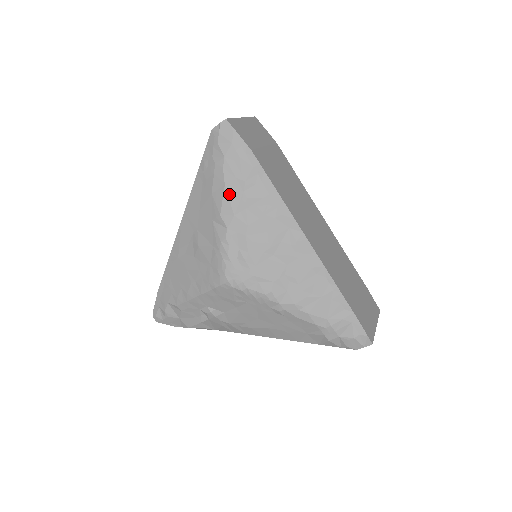
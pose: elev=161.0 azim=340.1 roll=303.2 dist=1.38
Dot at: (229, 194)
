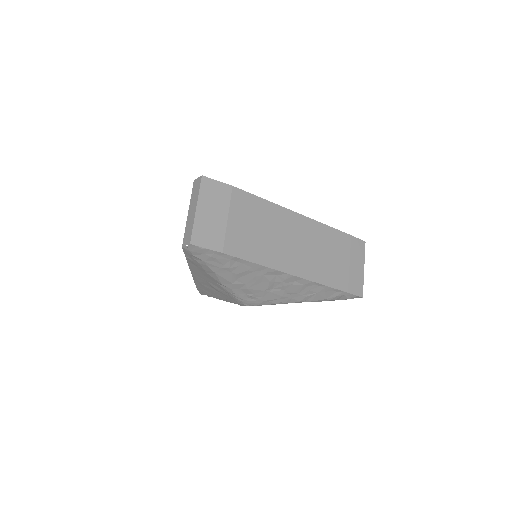
Dot at: (221, 276)
